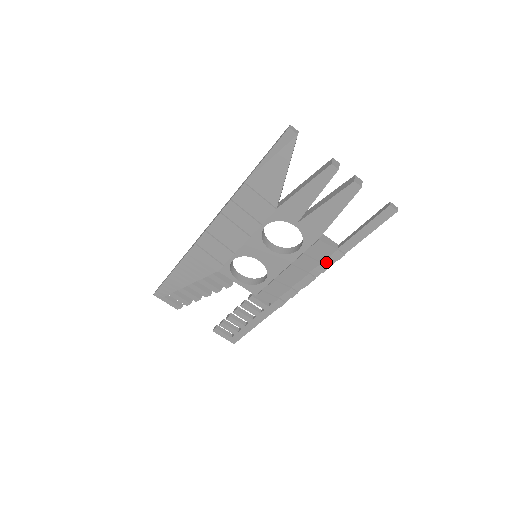
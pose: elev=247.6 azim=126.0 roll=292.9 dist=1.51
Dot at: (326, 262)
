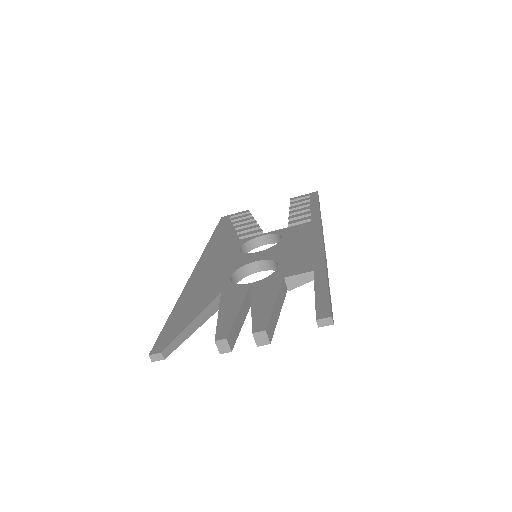
Dot at: occluded
